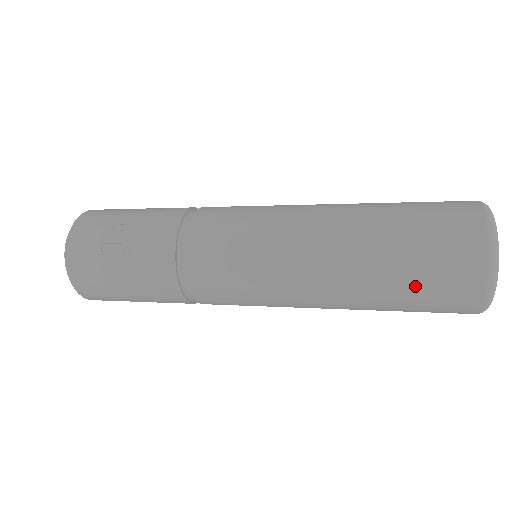
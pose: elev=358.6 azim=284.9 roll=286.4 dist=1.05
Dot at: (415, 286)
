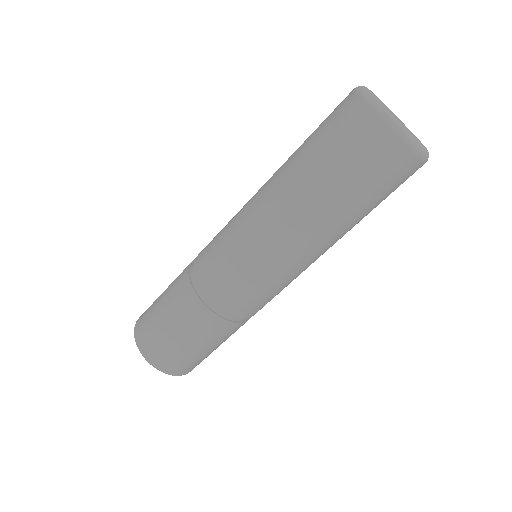
Dot at: (317, 140)
